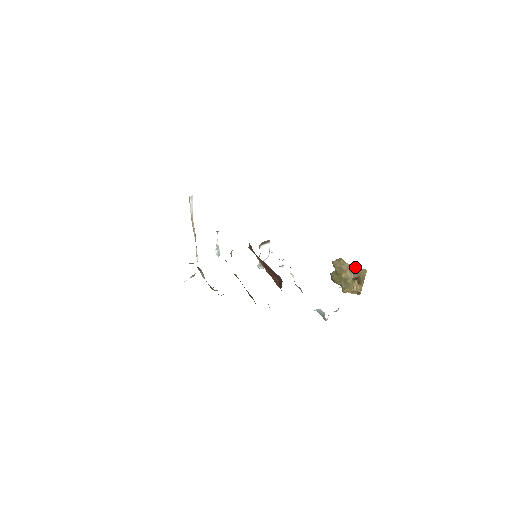
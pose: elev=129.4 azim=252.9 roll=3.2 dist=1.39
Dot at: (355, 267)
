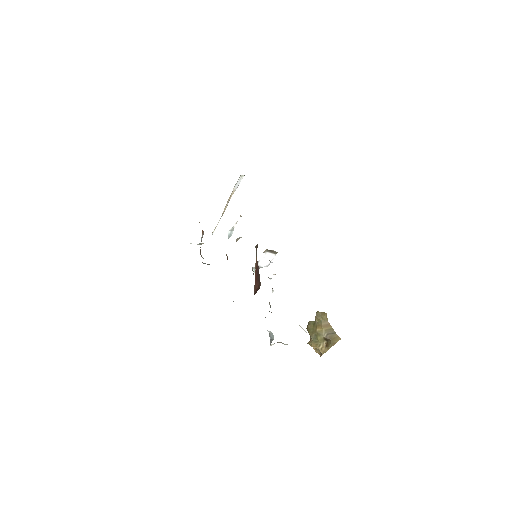
Dot at: (333, 329)
